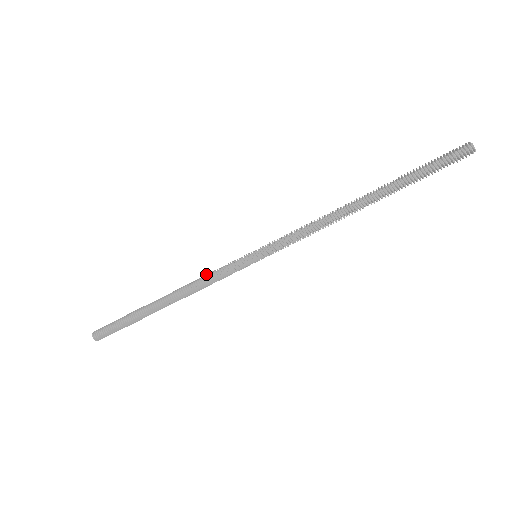
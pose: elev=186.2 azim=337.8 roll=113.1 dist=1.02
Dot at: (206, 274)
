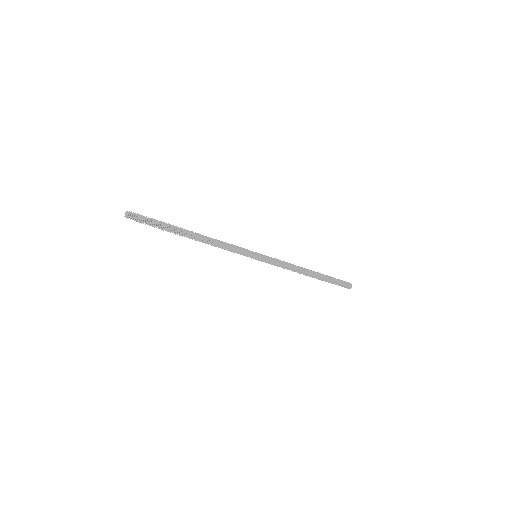
Dot at: (225, 243)
